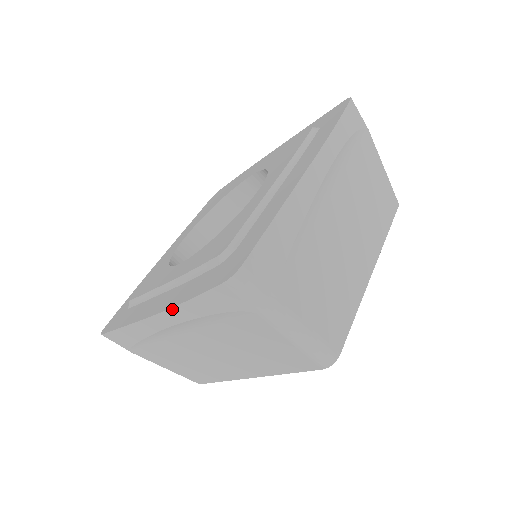
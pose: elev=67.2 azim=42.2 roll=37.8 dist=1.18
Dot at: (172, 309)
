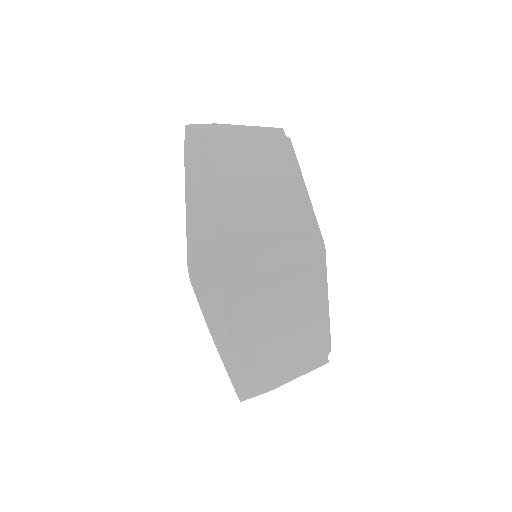
Dot at: (211, 332)
